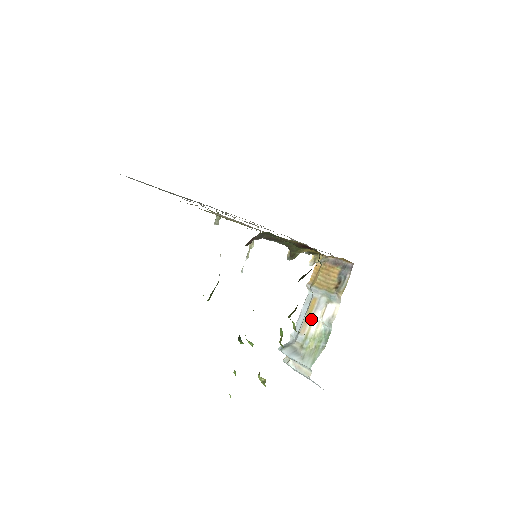
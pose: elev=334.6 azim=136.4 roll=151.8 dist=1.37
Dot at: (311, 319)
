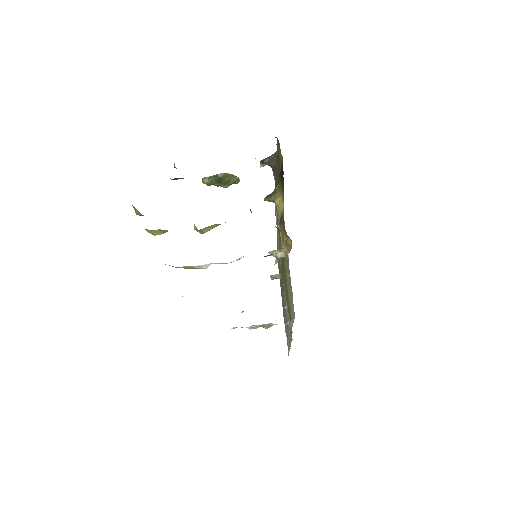
Dot at: occluded
